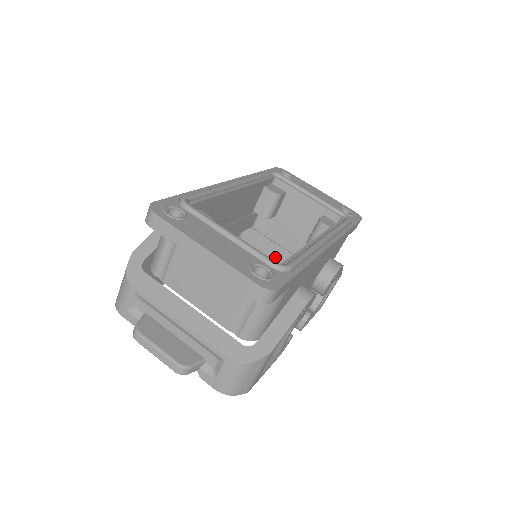
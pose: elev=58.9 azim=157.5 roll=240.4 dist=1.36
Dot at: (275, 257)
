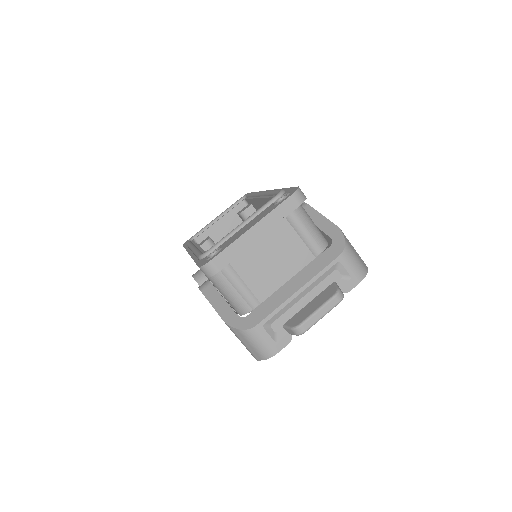
Dot at: occluded
